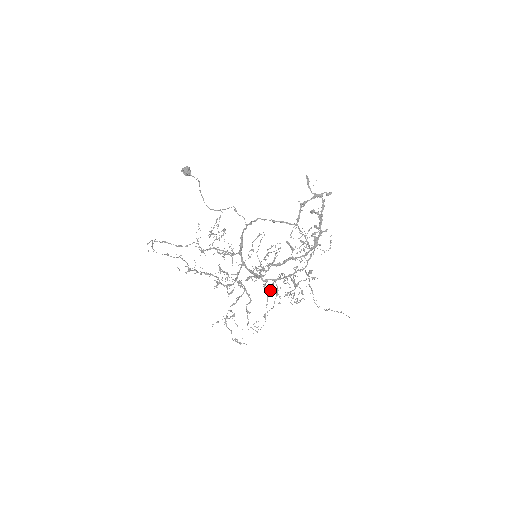
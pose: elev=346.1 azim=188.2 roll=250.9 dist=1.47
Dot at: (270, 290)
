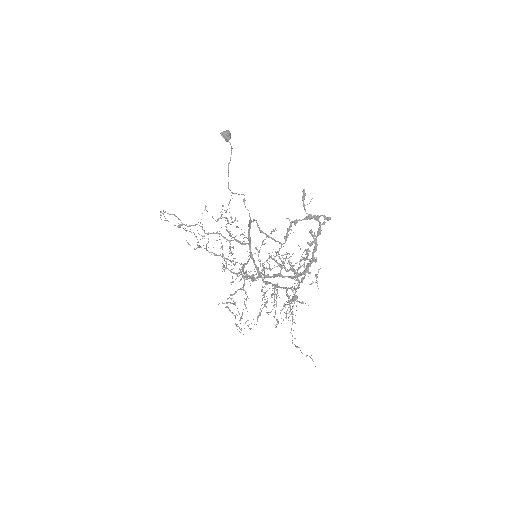
Dot at: occluded
